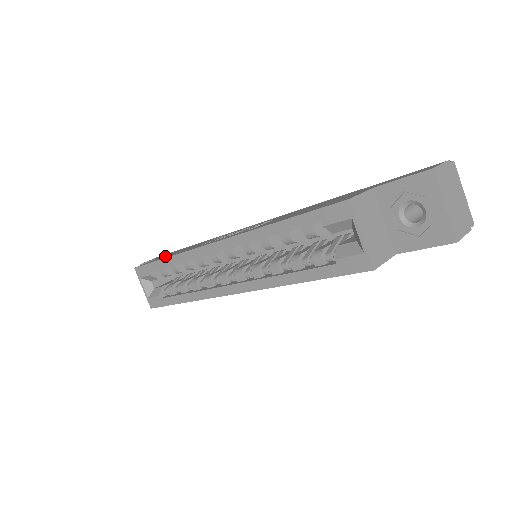
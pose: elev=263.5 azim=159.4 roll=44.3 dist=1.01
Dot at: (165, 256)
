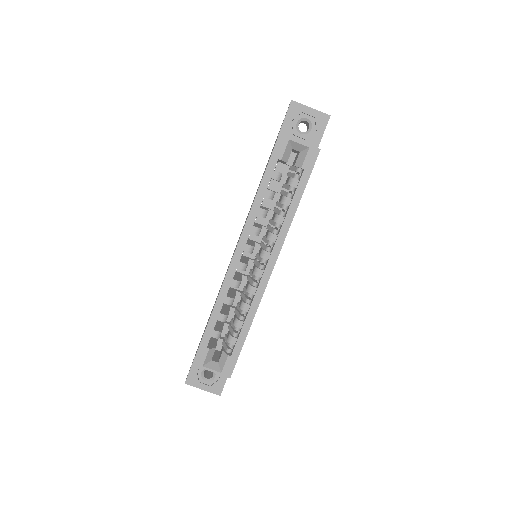
Dot at: occluded
